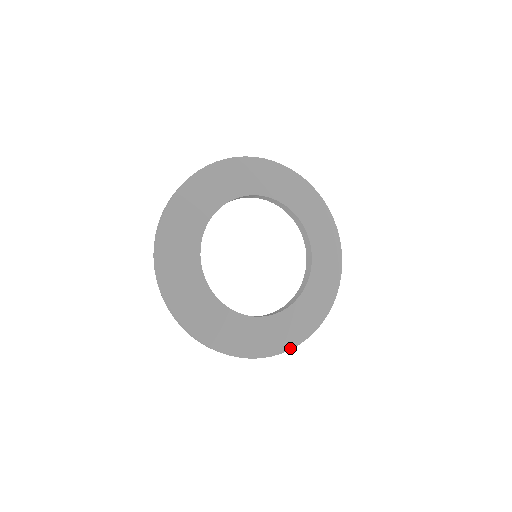
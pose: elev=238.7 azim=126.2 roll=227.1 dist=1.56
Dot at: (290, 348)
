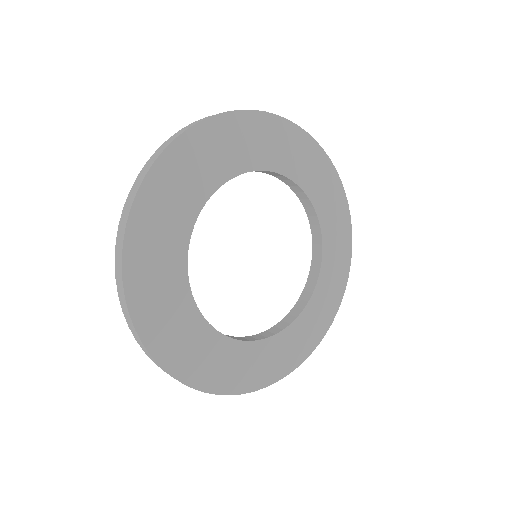
Dot at: (233, 393)
